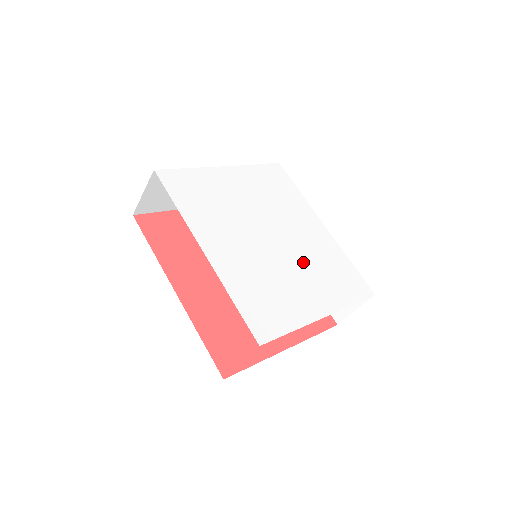
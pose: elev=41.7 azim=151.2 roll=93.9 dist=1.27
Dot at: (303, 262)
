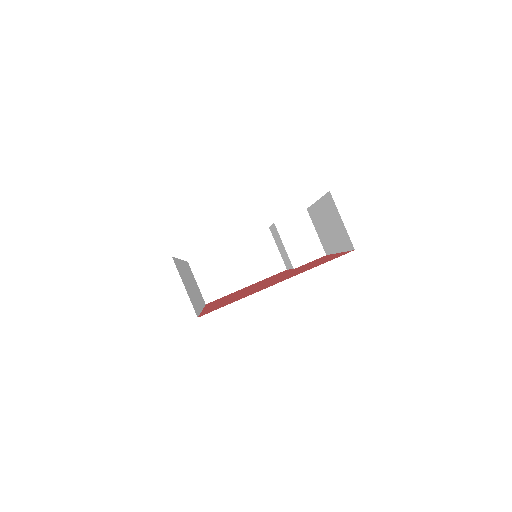
Dot at: occluded
